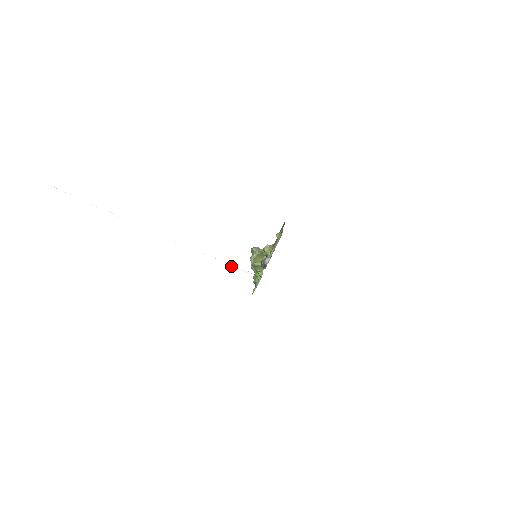
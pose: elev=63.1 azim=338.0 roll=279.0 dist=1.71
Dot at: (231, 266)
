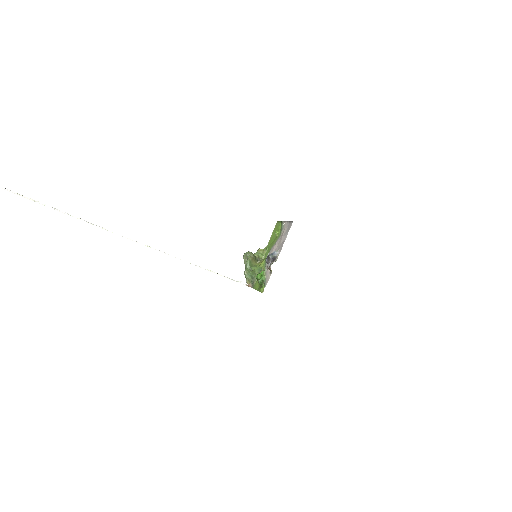
Dot at: occluded
